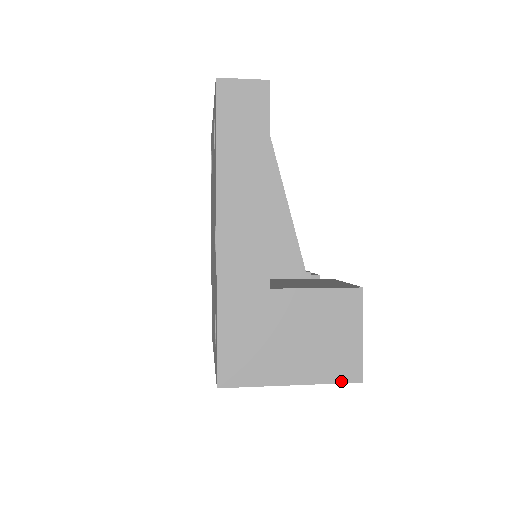
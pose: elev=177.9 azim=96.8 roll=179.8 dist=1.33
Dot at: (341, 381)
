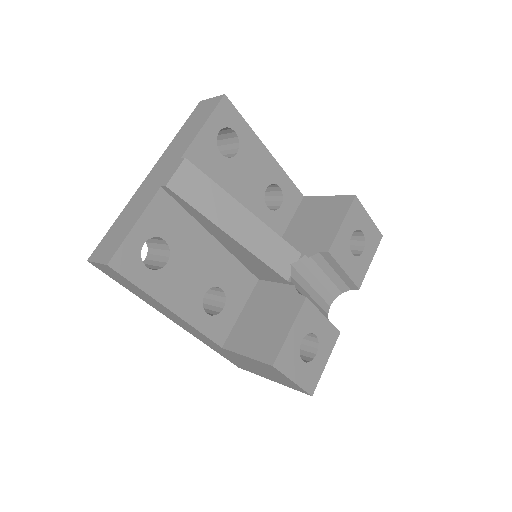
Dot at: occluded
